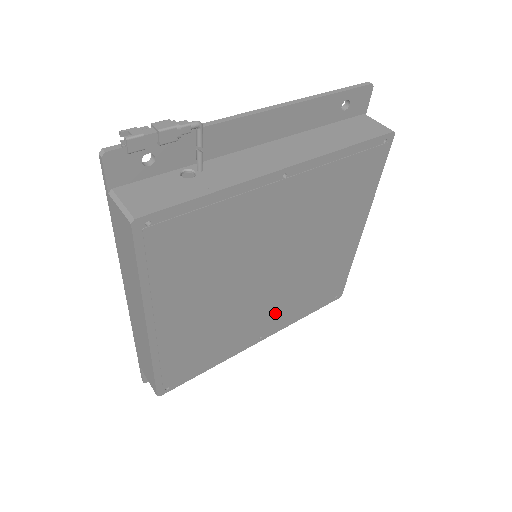
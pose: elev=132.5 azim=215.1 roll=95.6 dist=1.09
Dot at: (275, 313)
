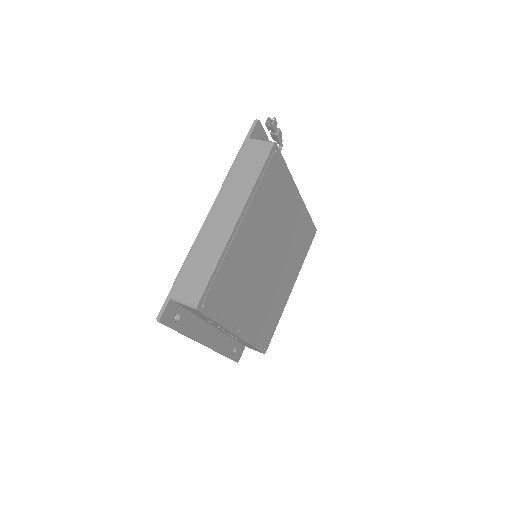
Dot at: (253, 312)
